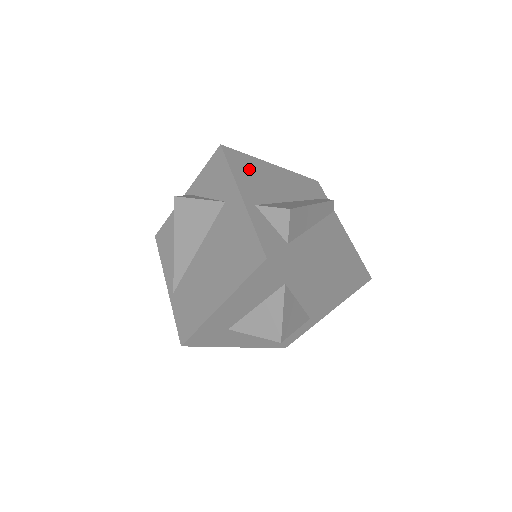
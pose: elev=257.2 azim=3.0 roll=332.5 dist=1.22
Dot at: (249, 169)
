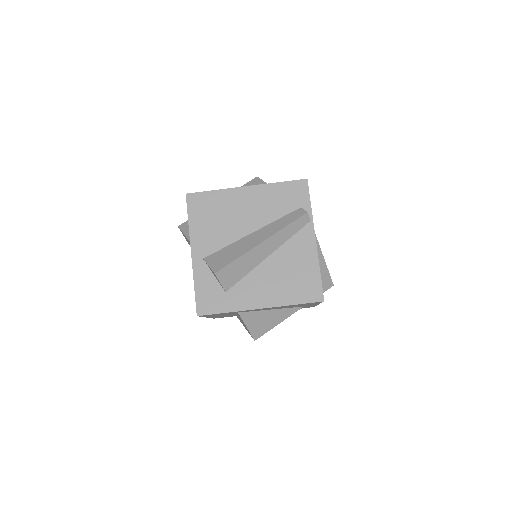
Dot at: (210, 212)
